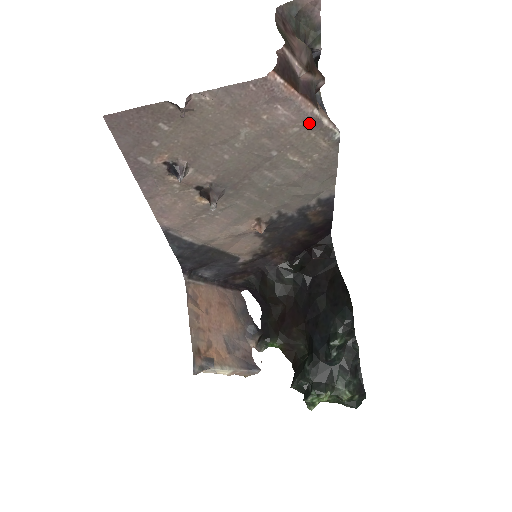
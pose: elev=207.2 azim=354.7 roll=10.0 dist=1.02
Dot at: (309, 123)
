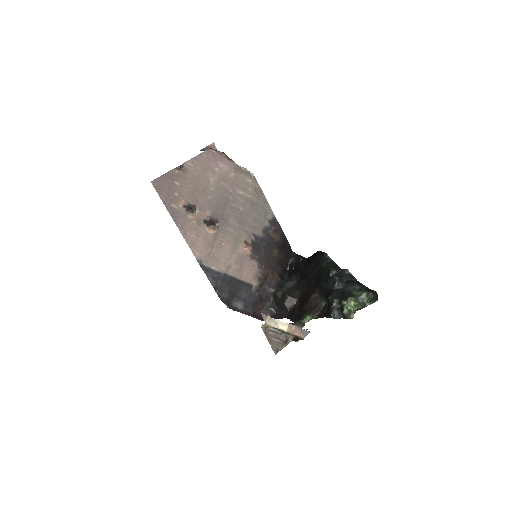
Dot at: (237, 170)
